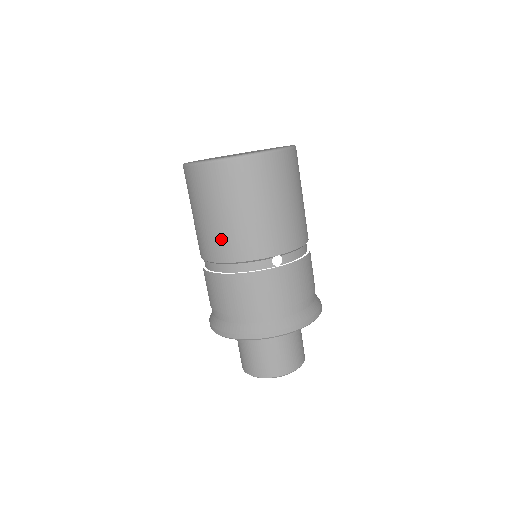
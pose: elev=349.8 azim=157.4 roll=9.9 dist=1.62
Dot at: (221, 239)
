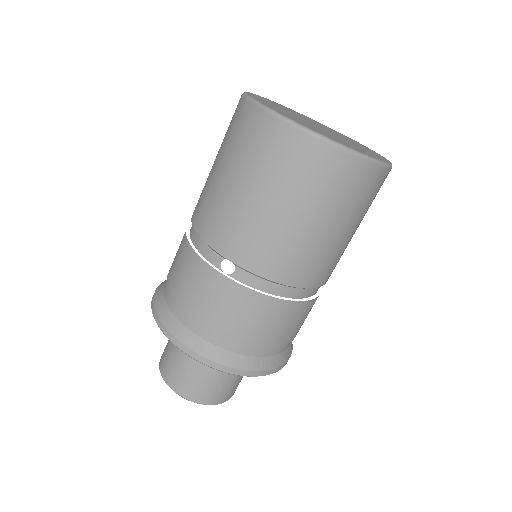
Dot at: (203, 194)
